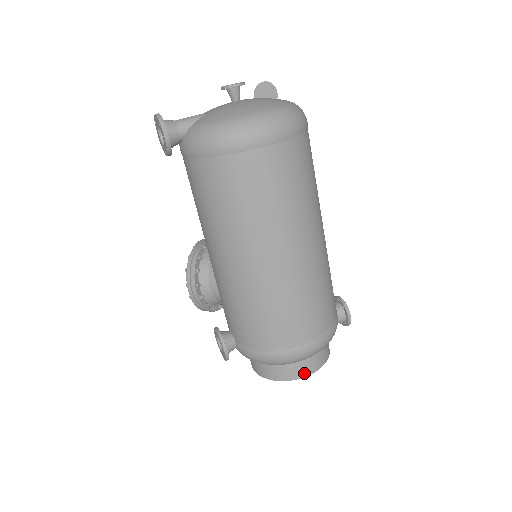
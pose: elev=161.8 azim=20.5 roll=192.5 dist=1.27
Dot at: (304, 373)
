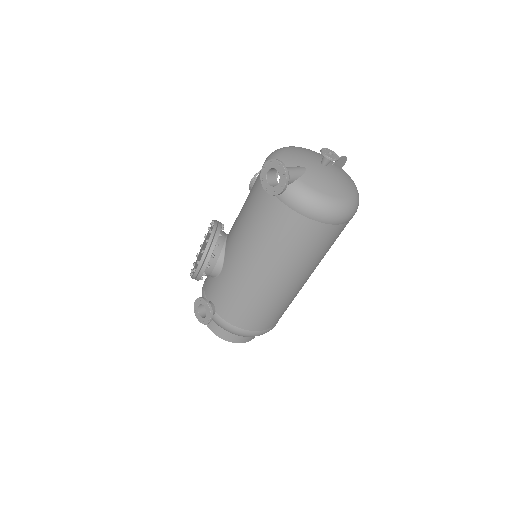
Dot at: (248, 340)
